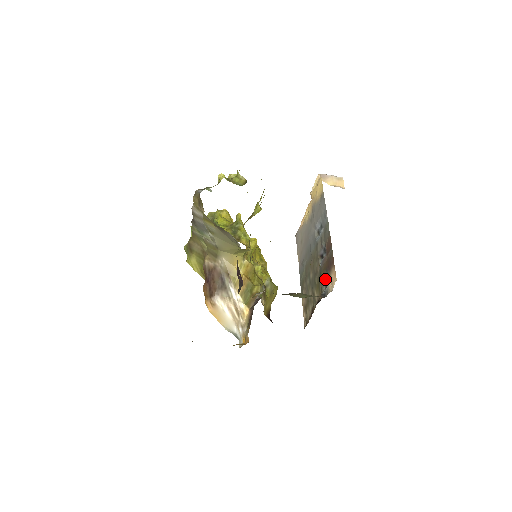
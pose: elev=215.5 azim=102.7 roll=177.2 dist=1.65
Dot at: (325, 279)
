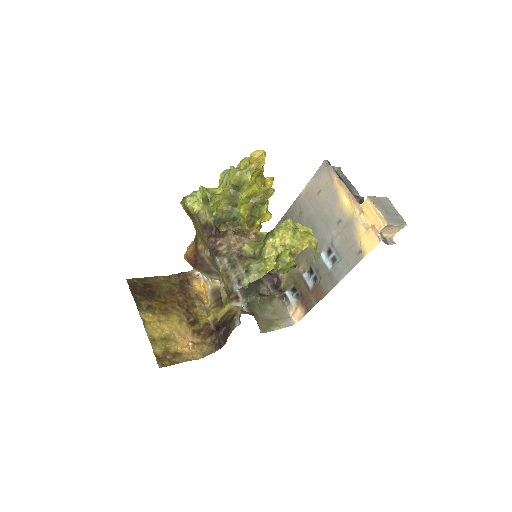
Dot at: (296, 290)
